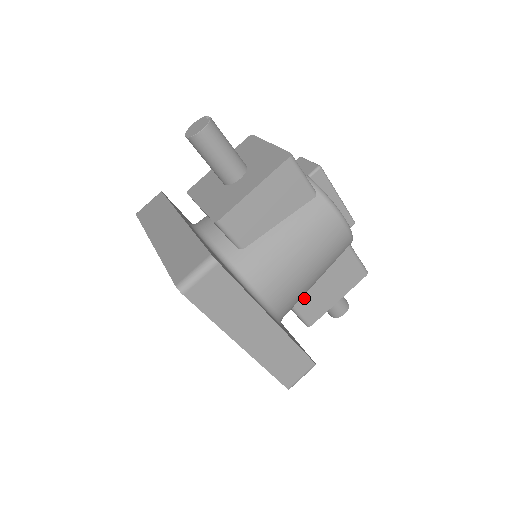
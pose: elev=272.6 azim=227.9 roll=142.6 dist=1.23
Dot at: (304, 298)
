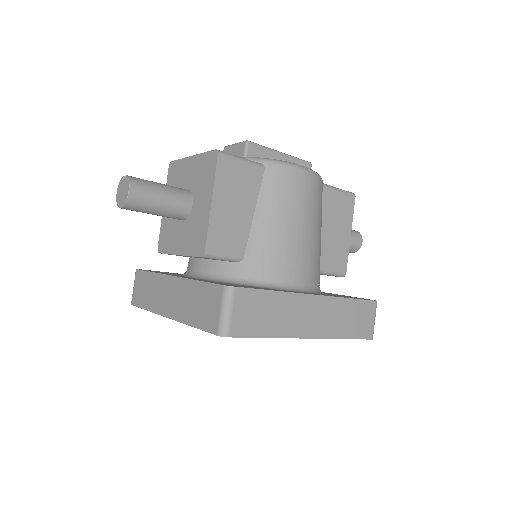
Dot at: (322, 257)
